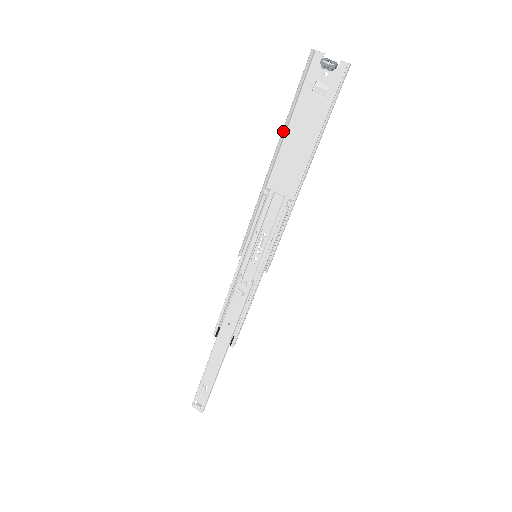
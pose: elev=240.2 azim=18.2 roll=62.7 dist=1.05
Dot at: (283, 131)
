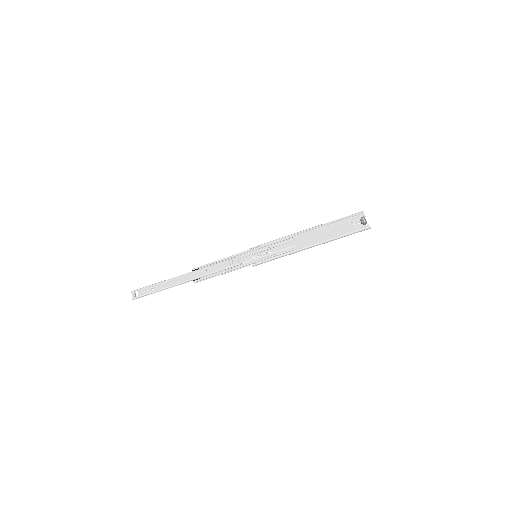
Dot at: (324, 224)
